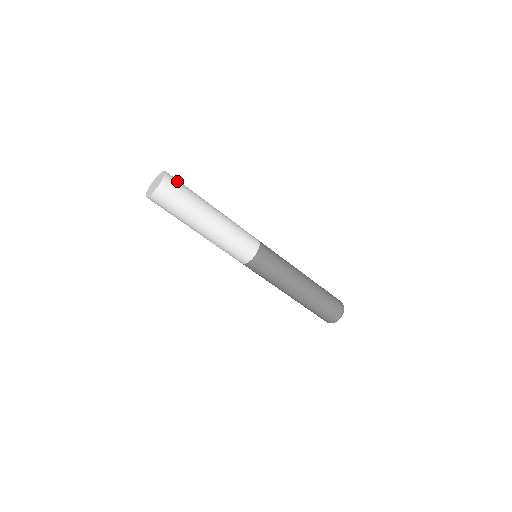
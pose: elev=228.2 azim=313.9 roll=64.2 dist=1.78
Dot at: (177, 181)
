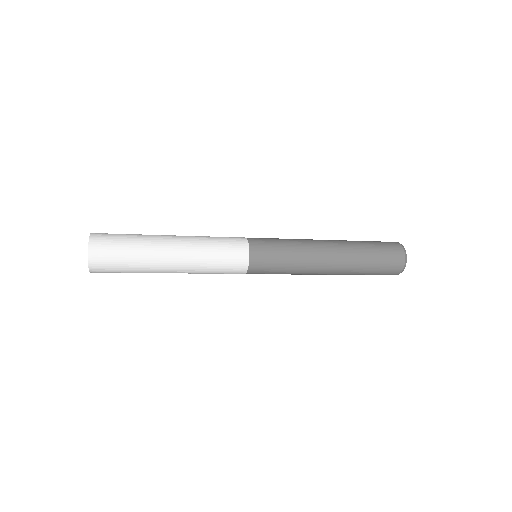
Dot at: (107, 255)
